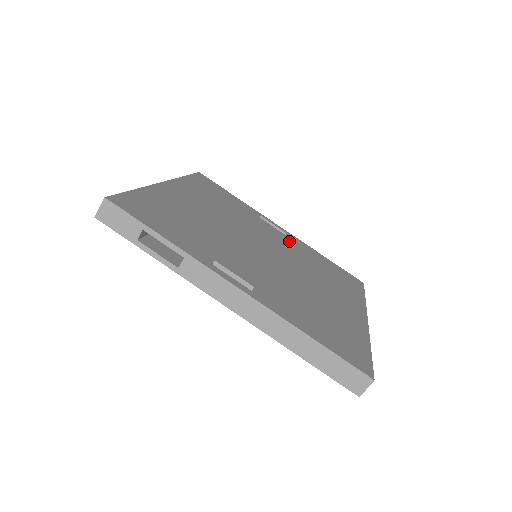
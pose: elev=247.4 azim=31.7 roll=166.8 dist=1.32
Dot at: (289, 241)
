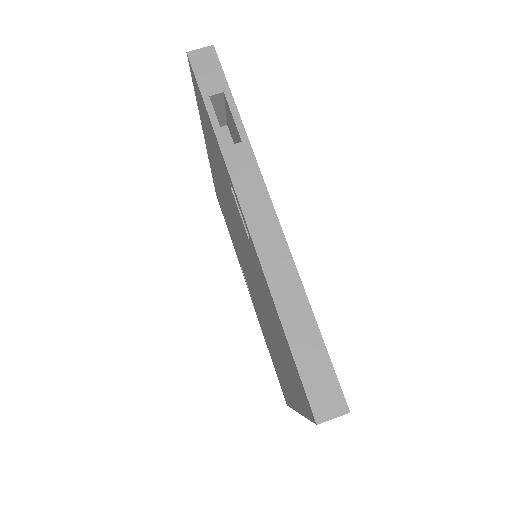
Dot at: occluded
